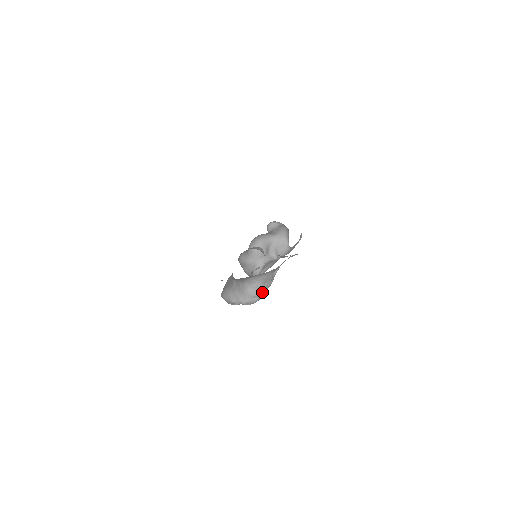
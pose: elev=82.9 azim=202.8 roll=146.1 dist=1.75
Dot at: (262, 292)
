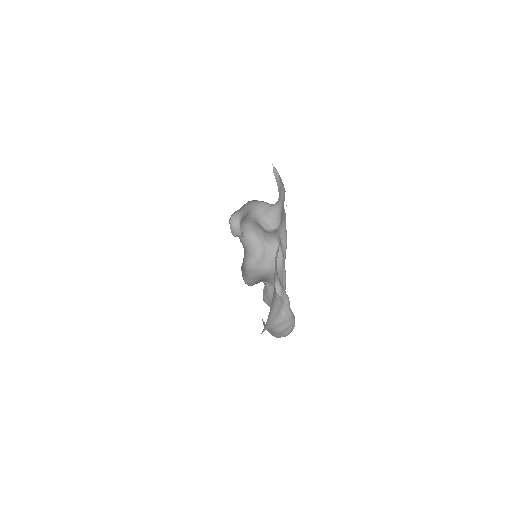
Dot at: (288, 320)
